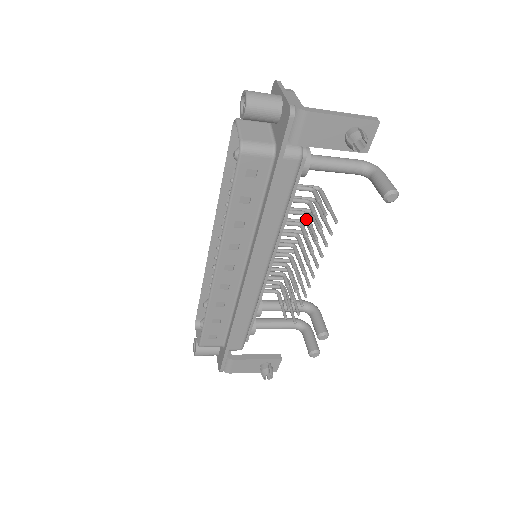
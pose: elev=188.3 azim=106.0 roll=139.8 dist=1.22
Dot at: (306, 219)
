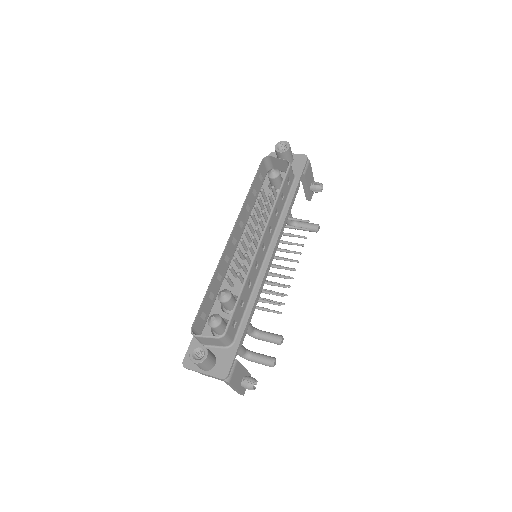
Dot at: (285, 233)
